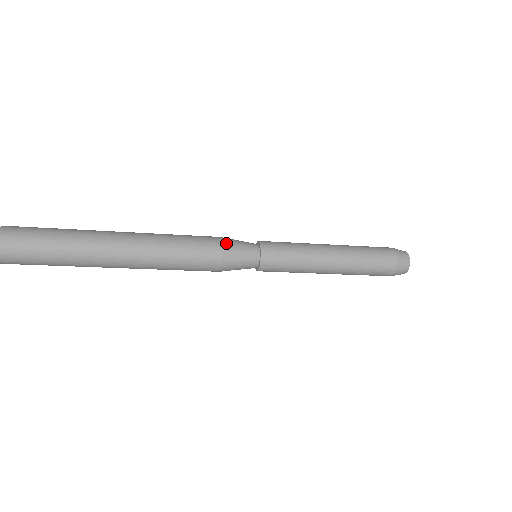
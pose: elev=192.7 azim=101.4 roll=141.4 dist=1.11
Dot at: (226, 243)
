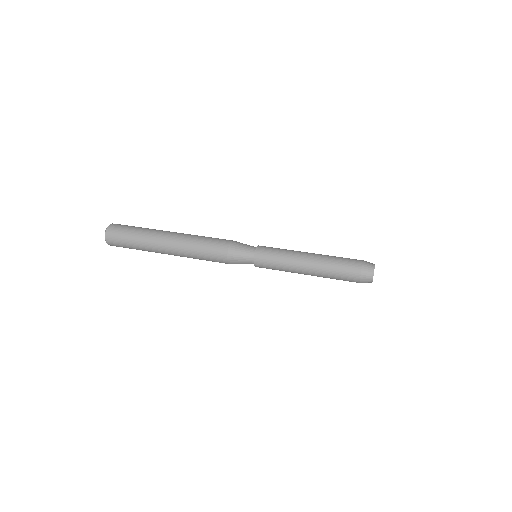
Dot at: (231, 251)
